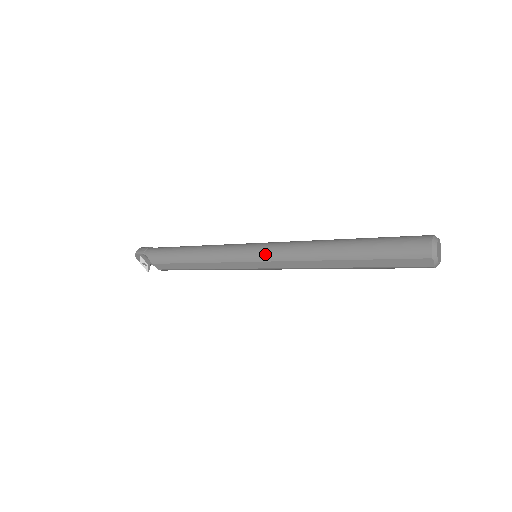
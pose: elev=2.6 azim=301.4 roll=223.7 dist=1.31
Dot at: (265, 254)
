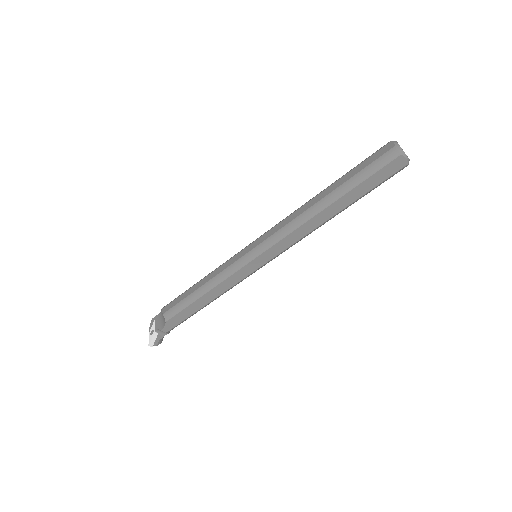
Dot at: occluded
